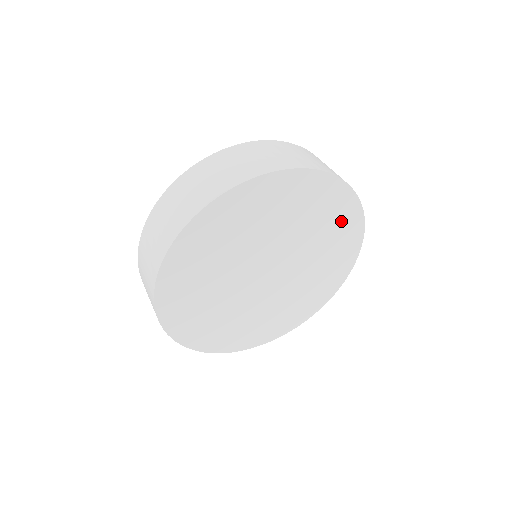
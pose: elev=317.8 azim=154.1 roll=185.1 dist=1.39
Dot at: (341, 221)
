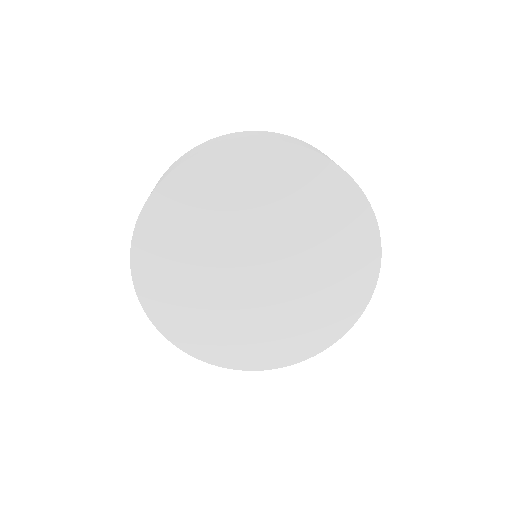
Dot at: (347, 291)
